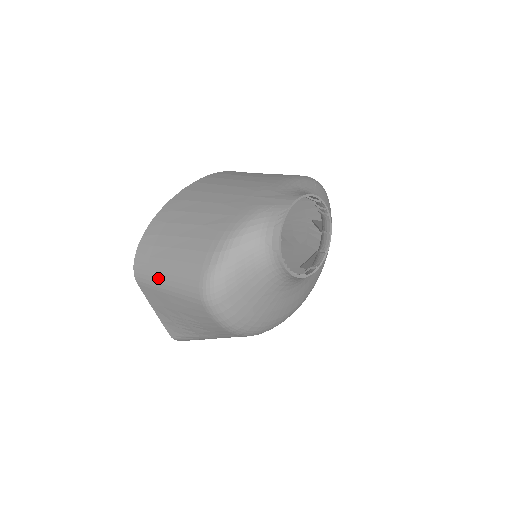
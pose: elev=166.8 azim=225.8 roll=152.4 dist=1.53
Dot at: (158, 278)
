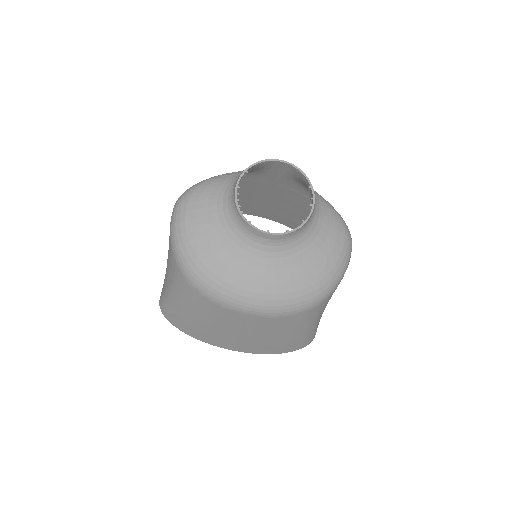
Dot at: occluded
